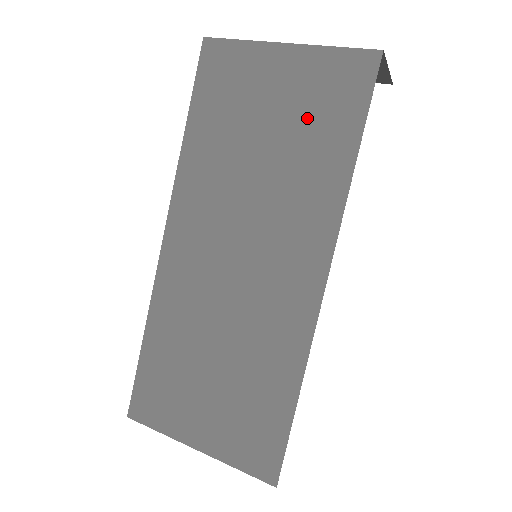
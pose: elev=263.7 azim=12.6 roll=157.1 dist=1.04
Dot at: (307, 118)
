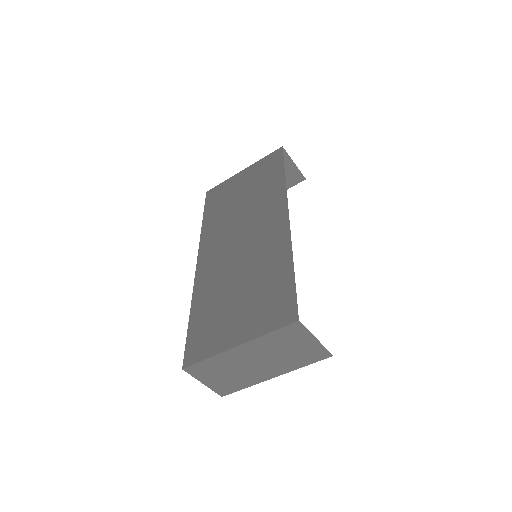
Dot at: (259, 180)
